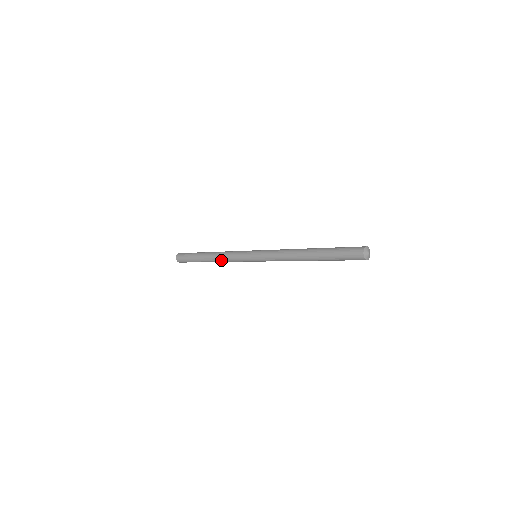
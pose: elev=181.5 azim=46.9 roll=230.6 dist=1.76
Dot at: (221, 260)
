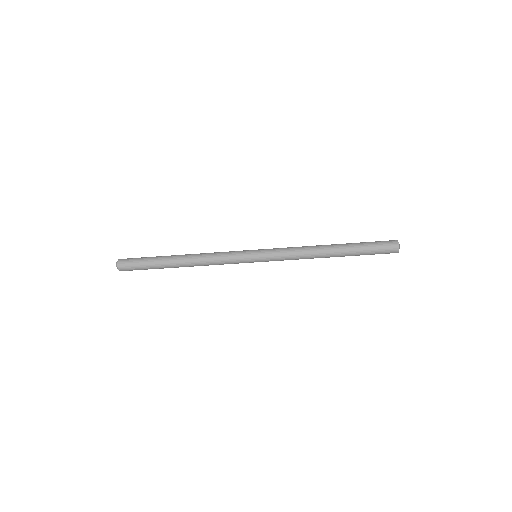
Dot at: (203, 255)
